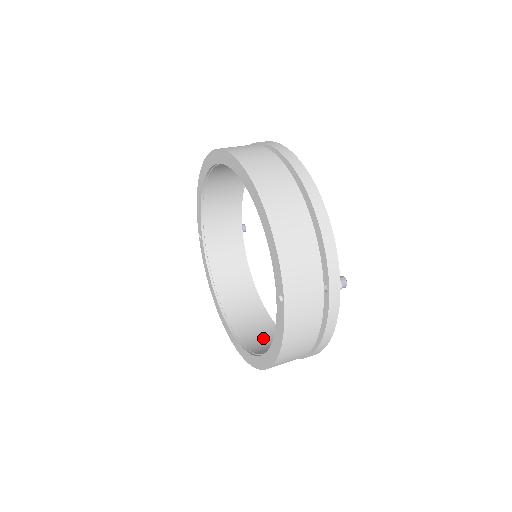
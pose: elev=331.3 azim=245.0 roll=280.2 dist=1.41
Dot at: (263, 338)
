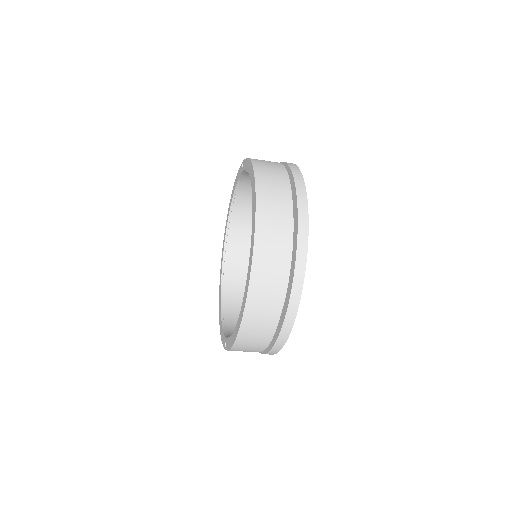
Dot at: occluded
